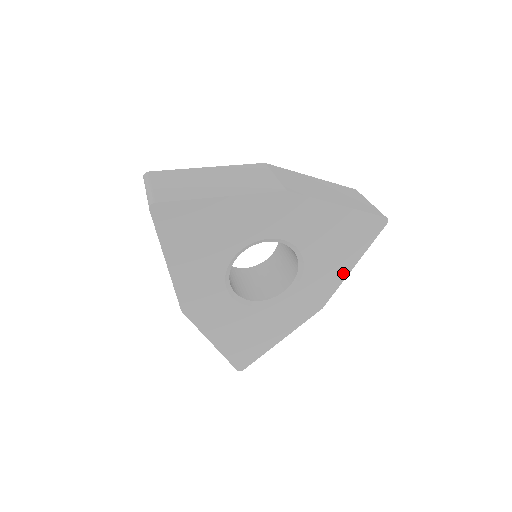
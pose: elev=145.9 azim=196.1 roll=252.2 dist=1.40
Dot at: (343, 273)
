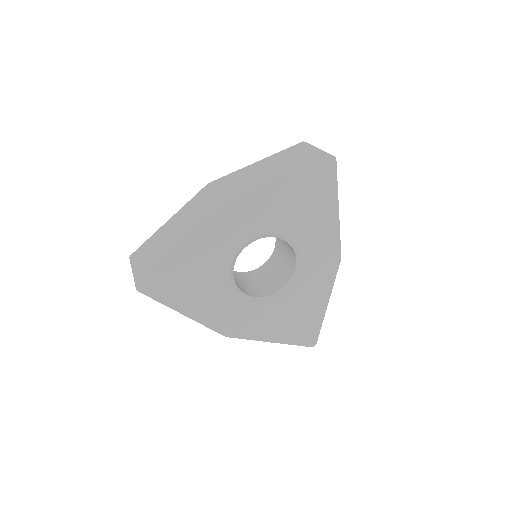
Dot at: (333, 222)
